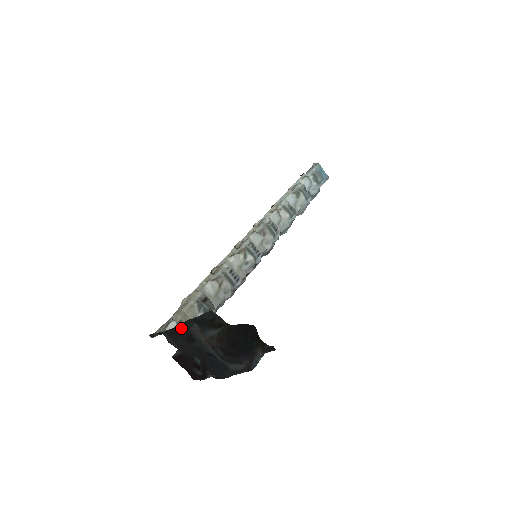
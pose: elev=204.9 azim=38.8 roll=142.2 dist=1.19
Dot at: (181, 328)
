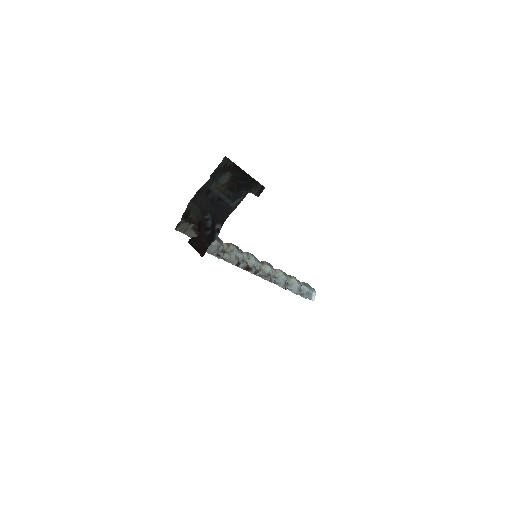
Dot at: (202, 189)
